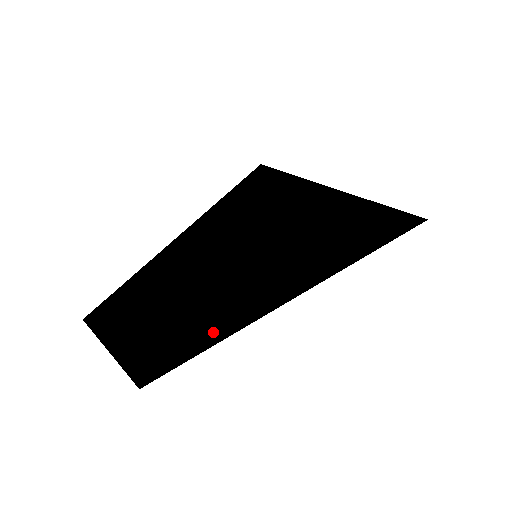
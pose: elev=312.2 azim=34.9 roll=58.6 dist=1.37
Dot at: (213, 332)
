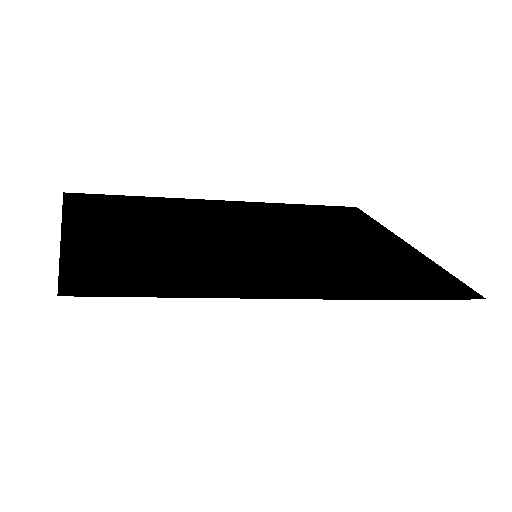
Dot at: (141, 280)
